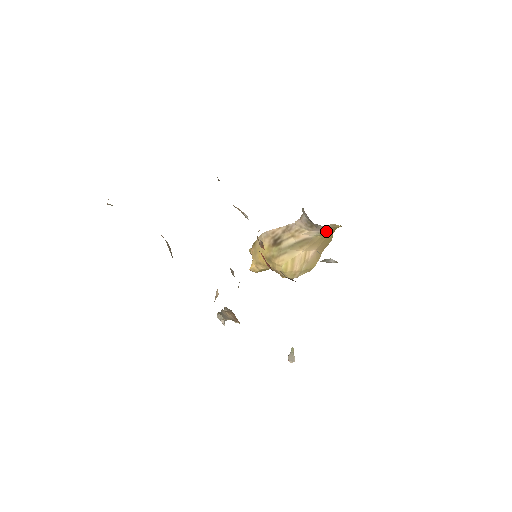
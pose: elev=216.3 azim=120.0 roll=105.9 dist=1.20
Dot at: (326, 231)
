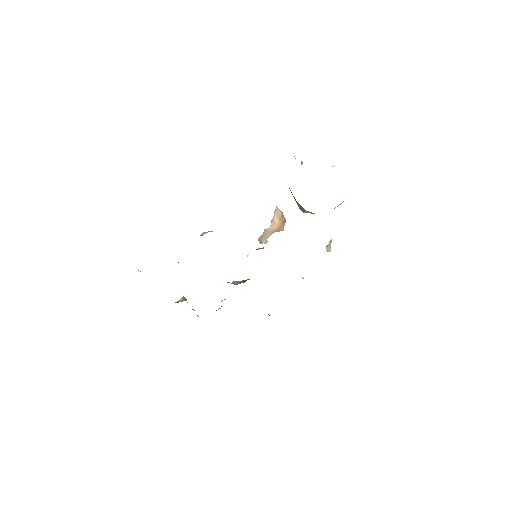
Dot at: occluded
